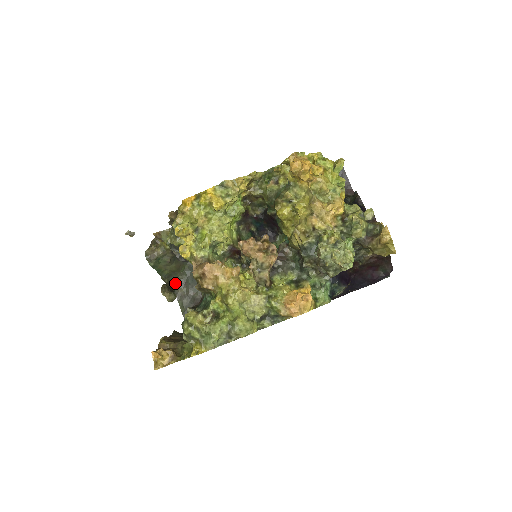
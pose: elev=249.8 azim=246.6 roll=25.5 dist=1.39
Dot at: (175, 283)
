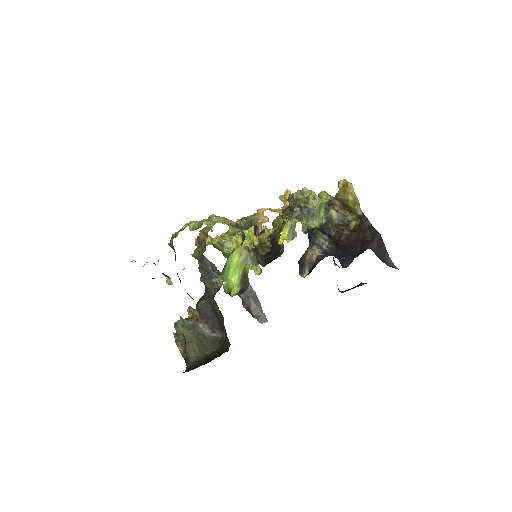
Dot at: occluded
